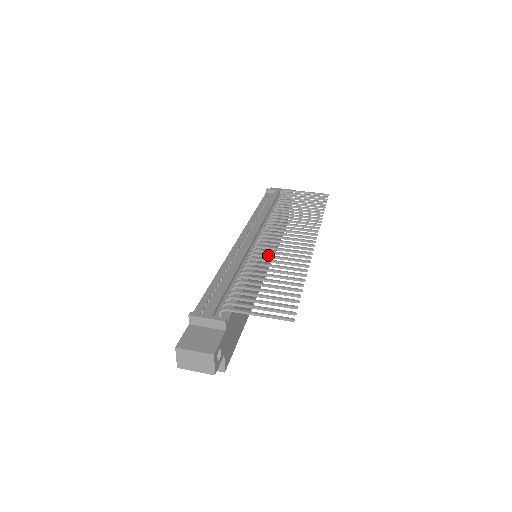
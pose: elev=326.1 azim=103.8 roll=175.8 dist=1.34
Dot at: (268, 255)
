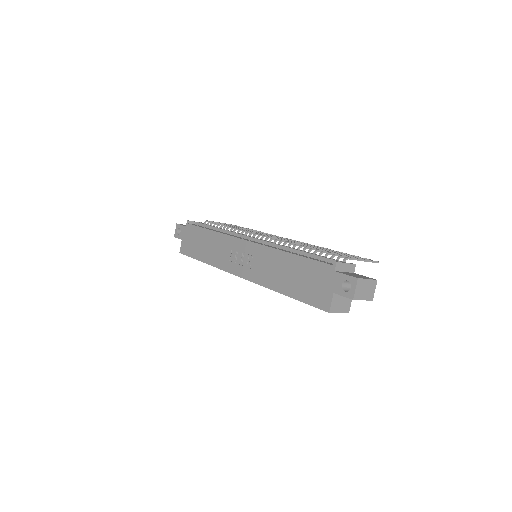
Dot at: occluded
